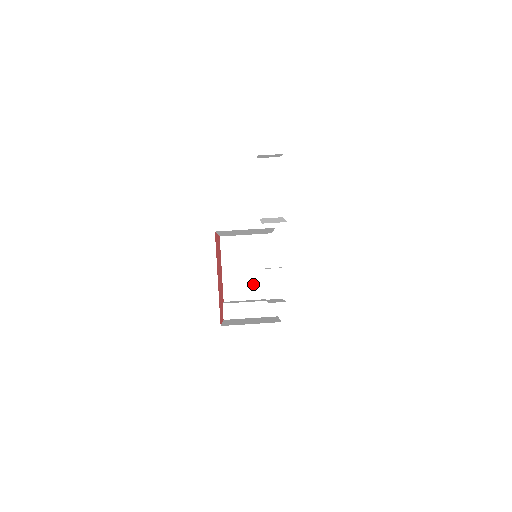
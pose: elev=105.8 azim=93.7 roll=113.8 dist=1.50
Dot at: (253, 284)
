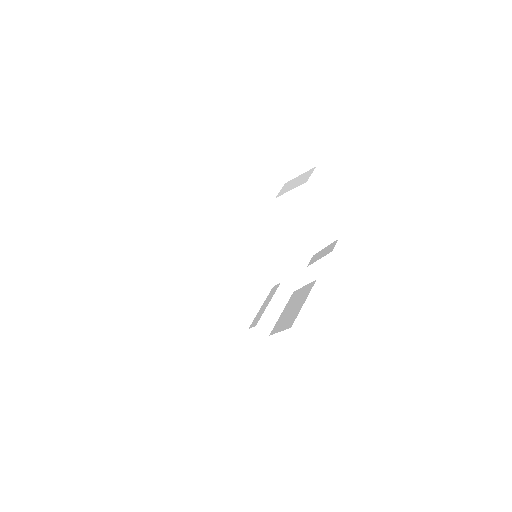
Dot at: (250, 295)
